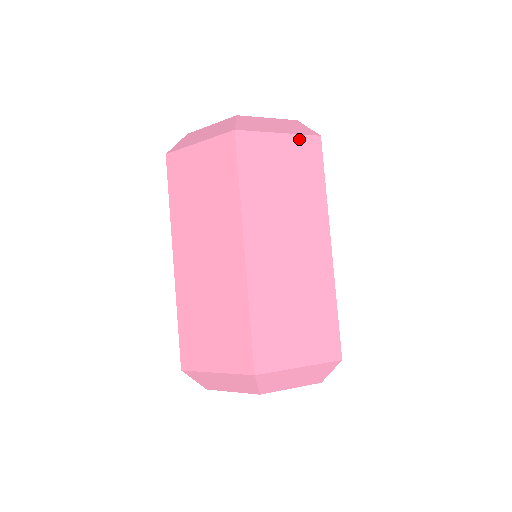
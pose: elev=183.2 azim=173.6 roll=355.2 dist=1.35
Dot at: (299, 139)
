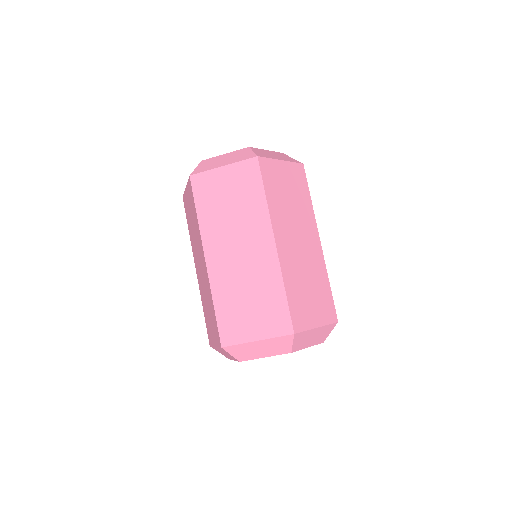
Dot at: (239, 165)
